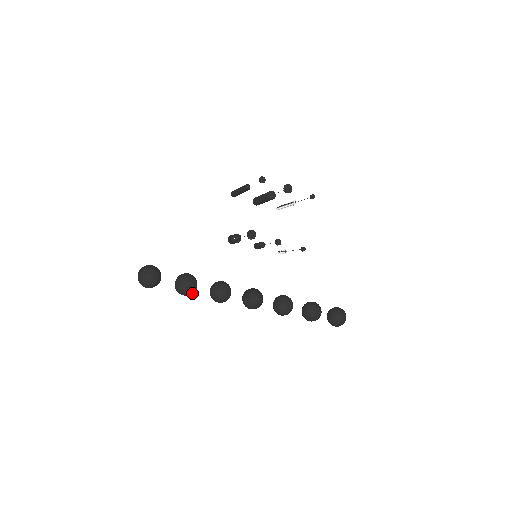
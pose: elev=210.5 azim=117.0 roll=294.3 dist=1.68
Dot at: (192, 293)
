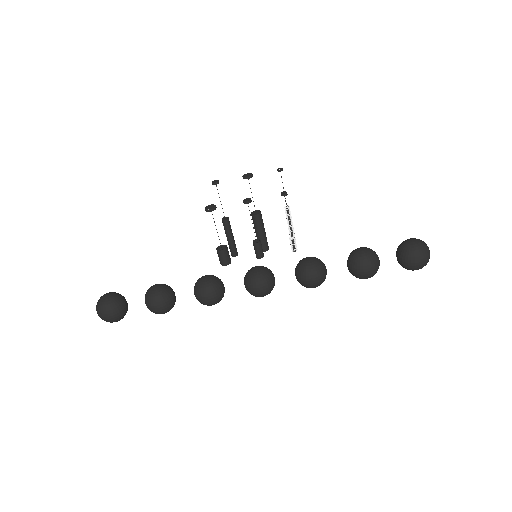
Dot at: (166, 299)
